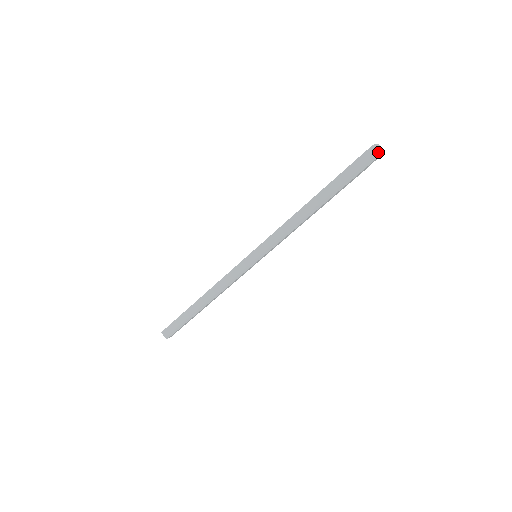
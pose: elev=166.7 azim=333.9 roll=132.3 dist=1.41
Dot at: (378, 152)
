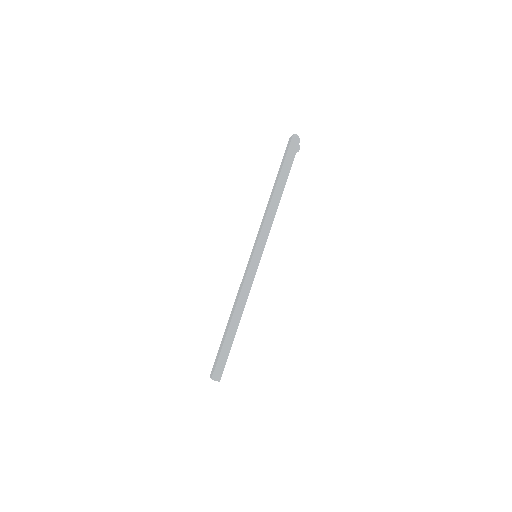
Dot at: (292, 136)
